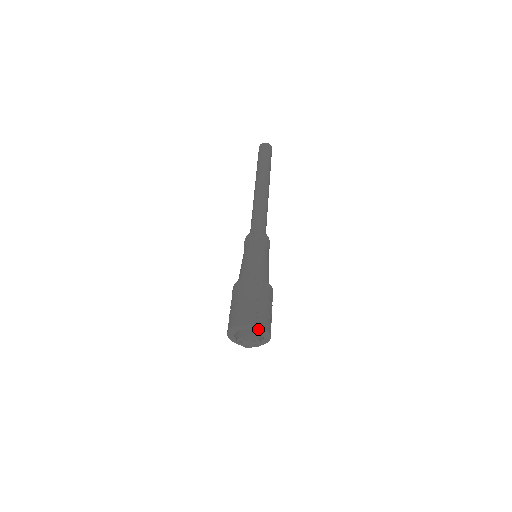
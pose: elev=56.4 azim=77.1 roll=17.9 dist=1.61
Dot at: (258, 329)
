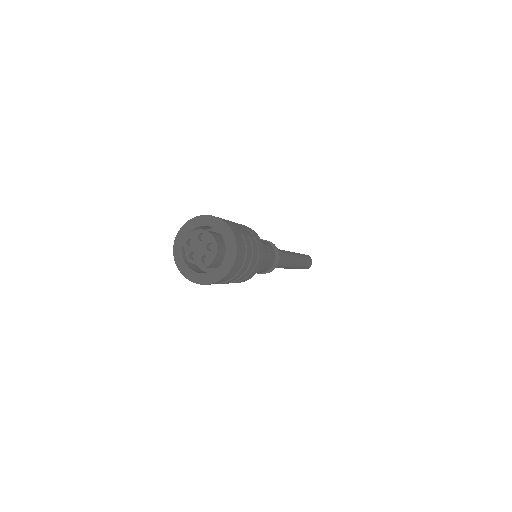
Dot at: (228, 236)
